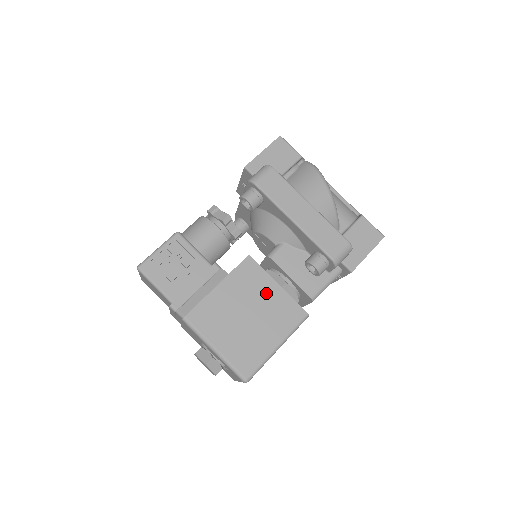
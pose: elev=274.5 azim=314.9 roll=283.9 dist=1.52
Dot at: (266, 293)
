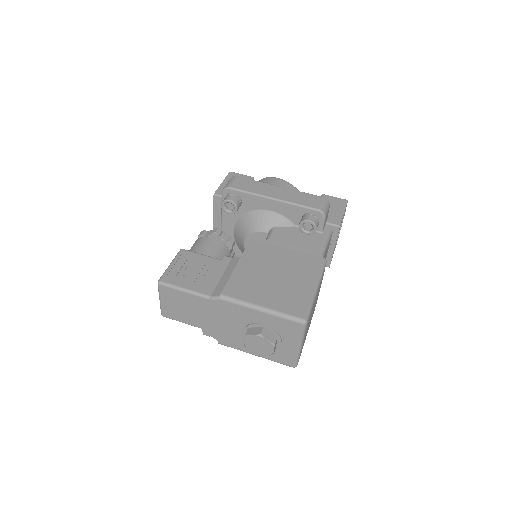
Dot at: (281, 257)
